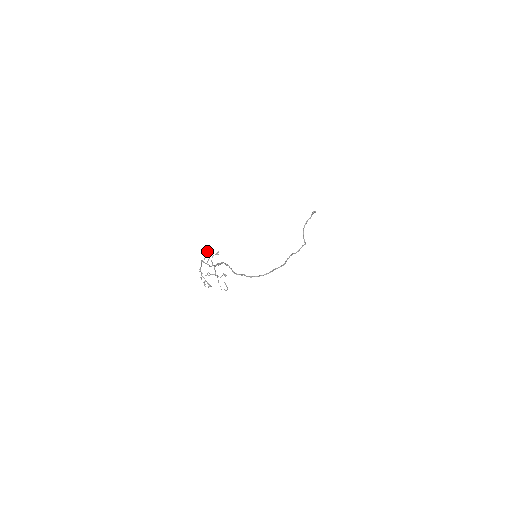
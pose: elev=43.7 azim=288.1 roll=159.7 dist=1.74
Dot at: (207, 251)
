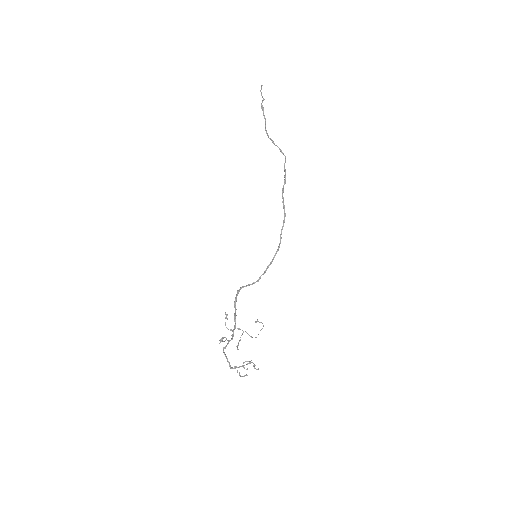
Dot at: occluded
